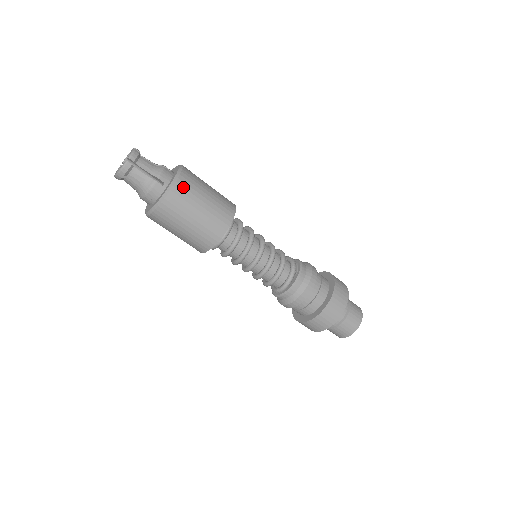
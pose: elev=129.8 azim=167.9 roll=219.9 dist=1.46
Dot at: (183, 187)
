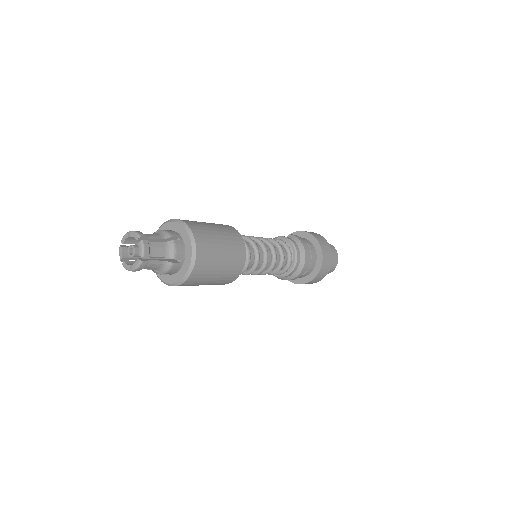
Dot at: (202, 259)
